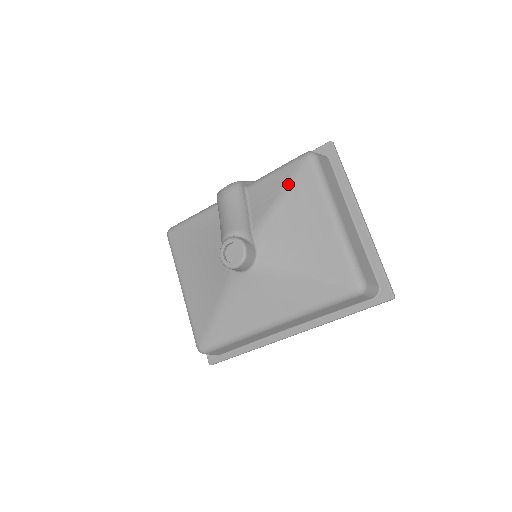
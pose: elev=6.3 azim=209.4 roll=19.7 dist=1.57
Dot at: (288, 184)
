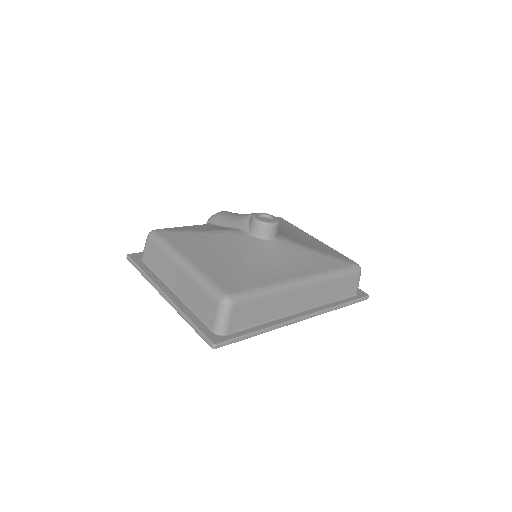
Dot at: occluded
